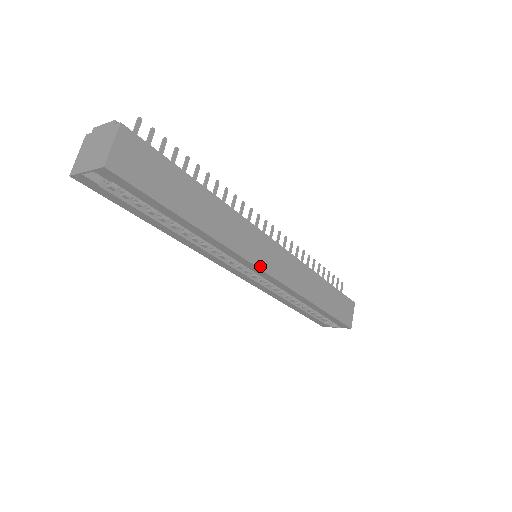
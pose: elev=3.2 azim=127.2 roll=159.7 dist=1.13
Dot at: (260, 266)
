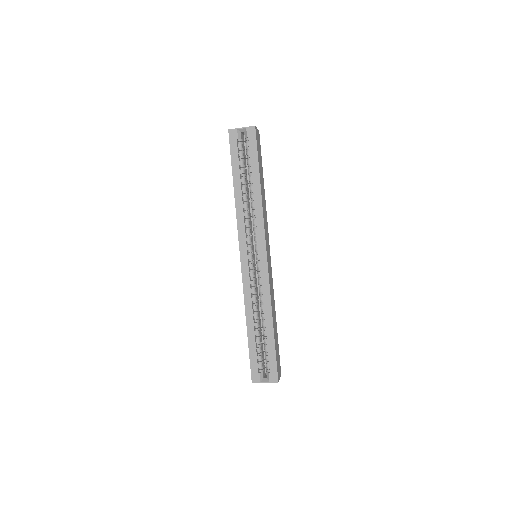
Dot at: (266, 246)
